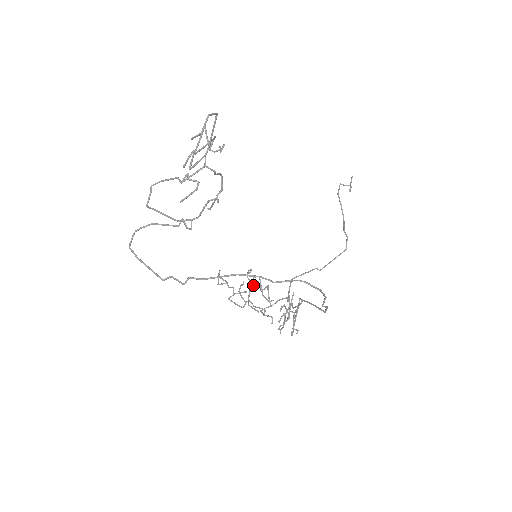
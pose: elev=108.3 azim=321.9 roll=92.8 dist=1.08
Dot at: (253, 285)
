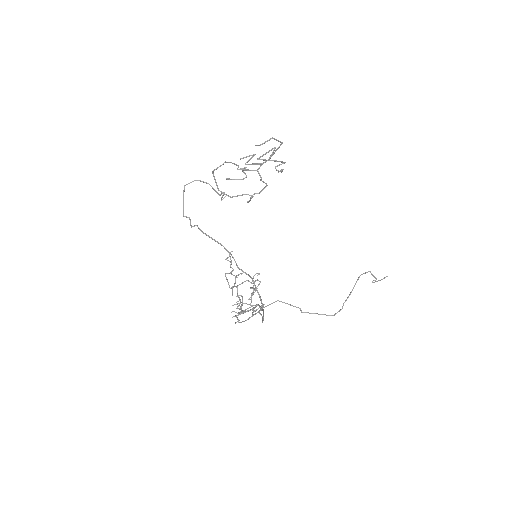
Dot at: (249, 281)
